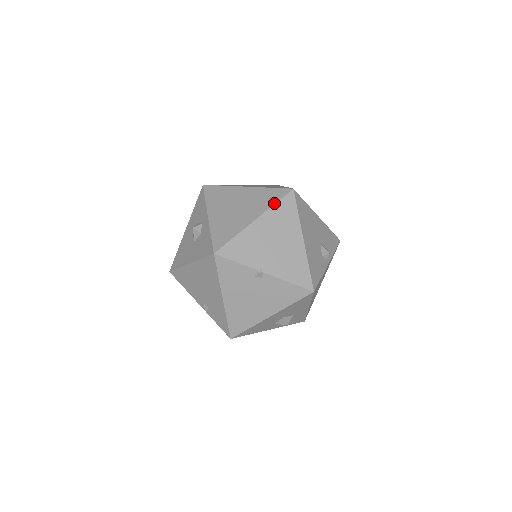
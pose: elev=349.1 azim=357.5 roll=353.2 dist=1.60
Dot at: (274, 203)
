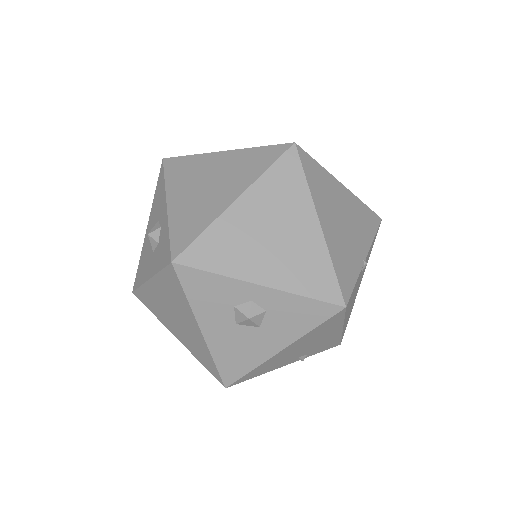
Dot at: (305, 182)
